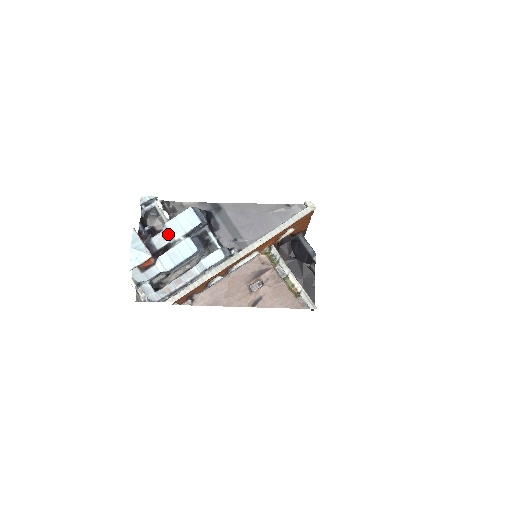
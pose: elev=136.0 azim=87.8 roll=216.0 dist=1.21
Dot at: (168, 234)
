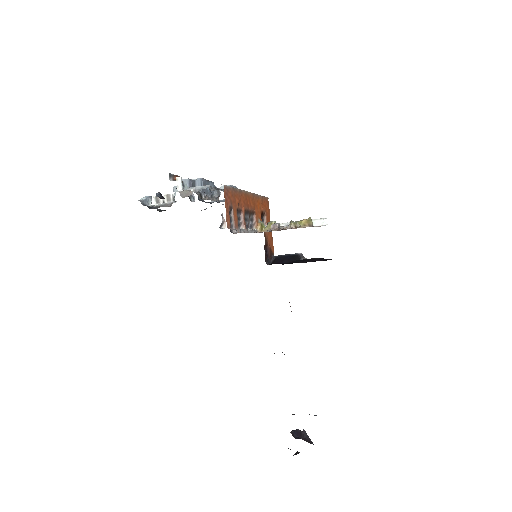
Dot at: occluded
